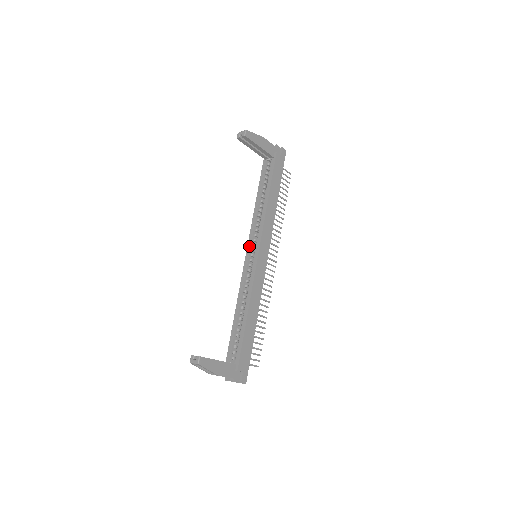
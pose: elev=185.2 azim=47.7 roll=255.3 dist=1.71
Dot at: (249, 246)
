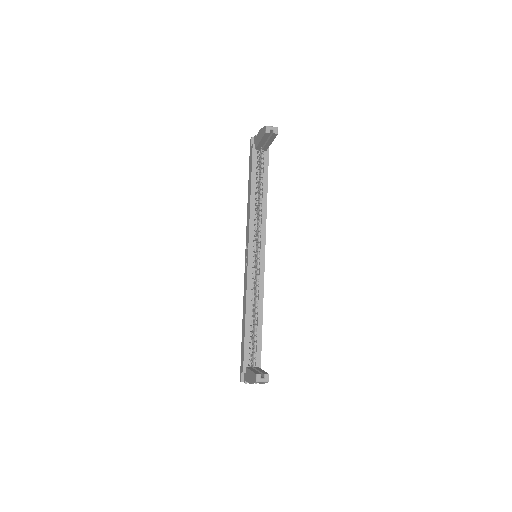
Dot at: (251, 246)
